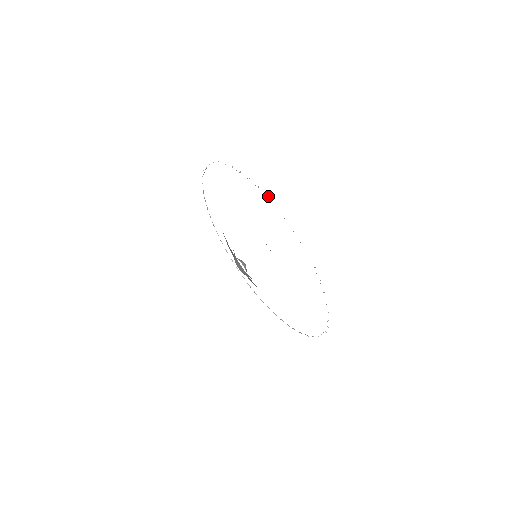
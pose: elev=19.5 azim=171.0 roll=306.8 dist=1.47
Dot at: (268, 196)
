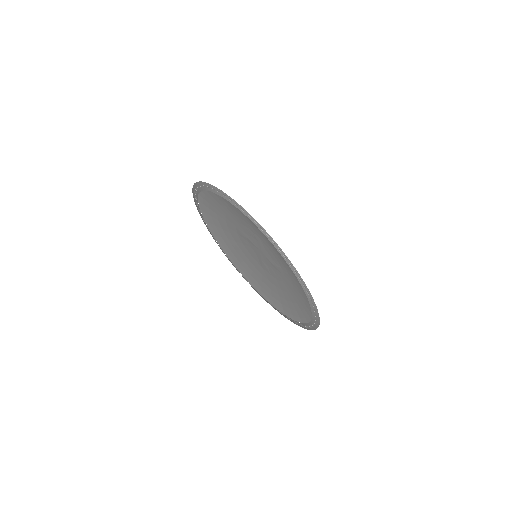
Dot at: (204, 220)
